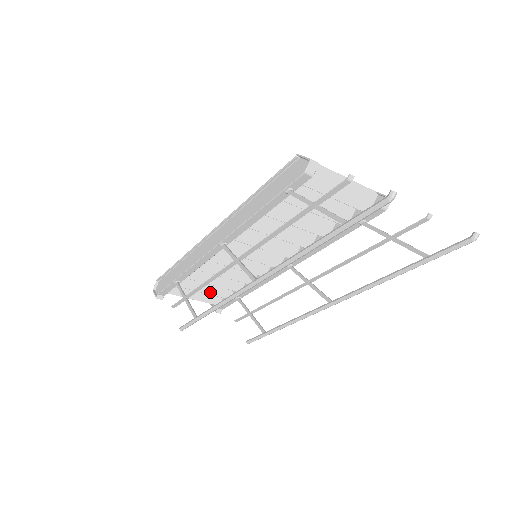
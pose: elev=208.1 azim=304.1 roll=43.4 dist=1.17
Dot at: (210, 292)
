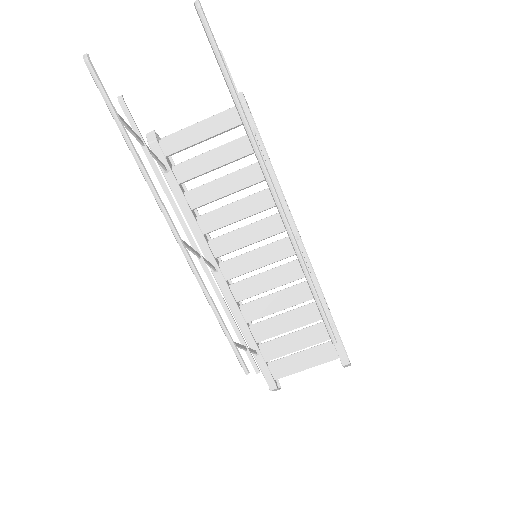
Dot at: (307, 344)
